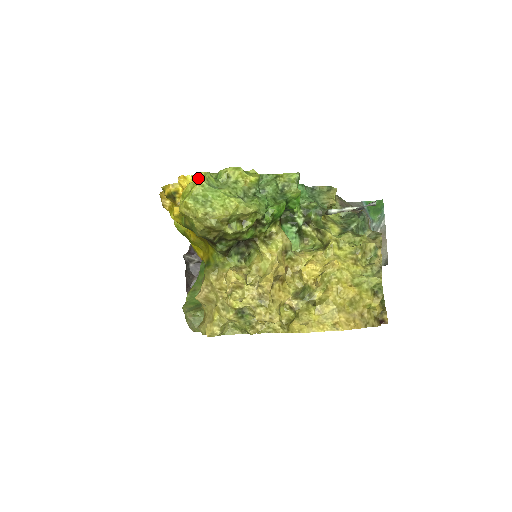
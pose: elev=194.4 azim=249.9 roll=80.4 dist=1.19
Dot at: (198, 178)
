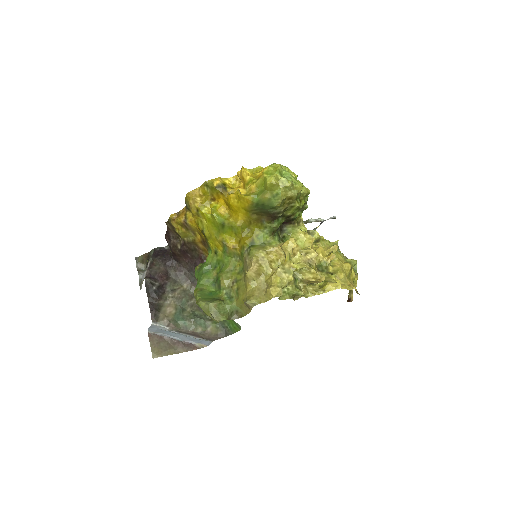
Dot at: (258, 169)
